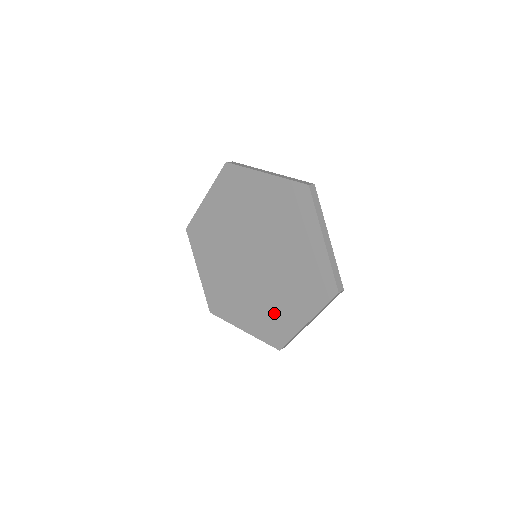
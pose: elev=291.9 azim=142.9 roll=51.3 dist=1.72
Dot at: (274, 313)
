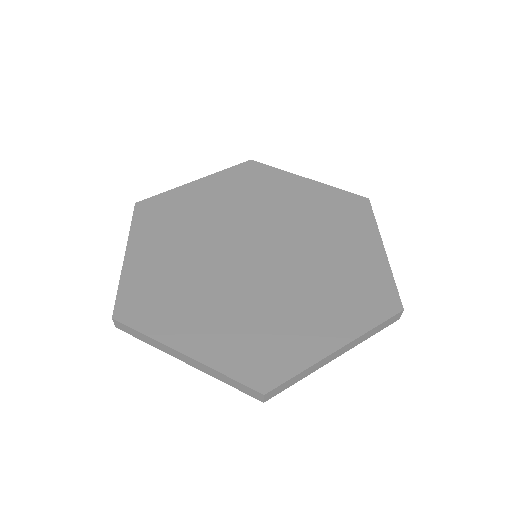
Dot at: (345, 277)
